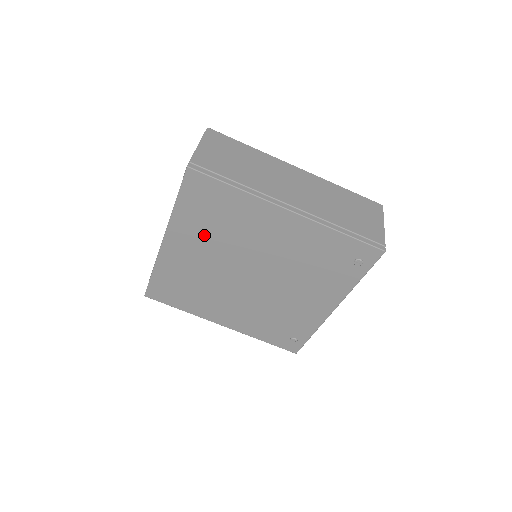
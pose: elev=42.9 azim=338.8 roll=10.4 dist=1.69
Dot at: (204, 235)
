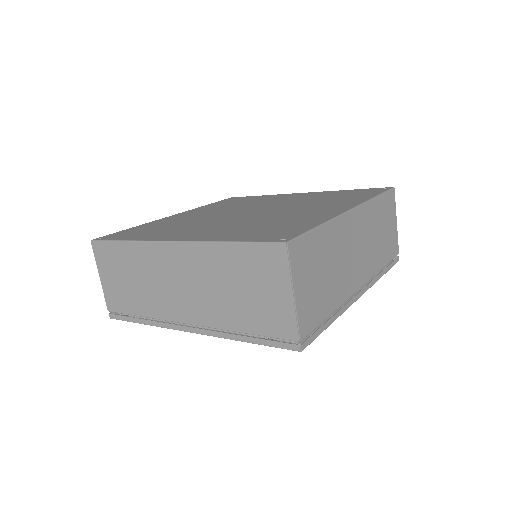
Dot at: occluded
